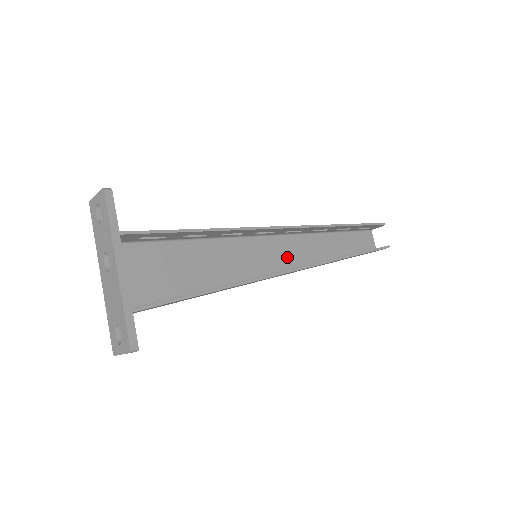
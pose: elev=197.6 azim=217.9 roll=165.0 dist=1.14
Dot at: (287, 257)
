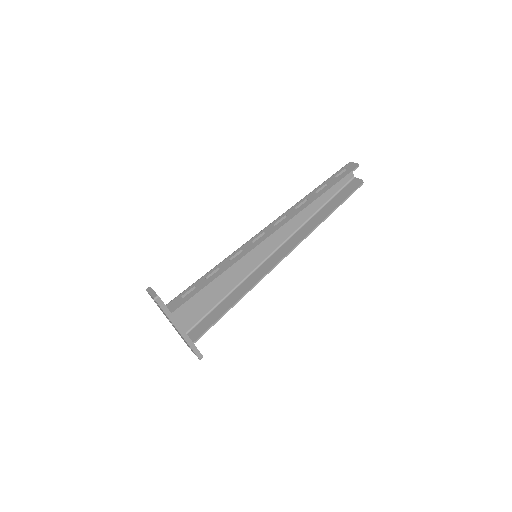
Dot at: (279, 236)
